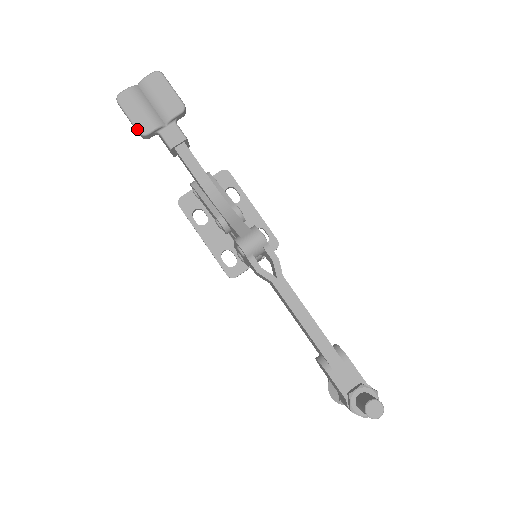
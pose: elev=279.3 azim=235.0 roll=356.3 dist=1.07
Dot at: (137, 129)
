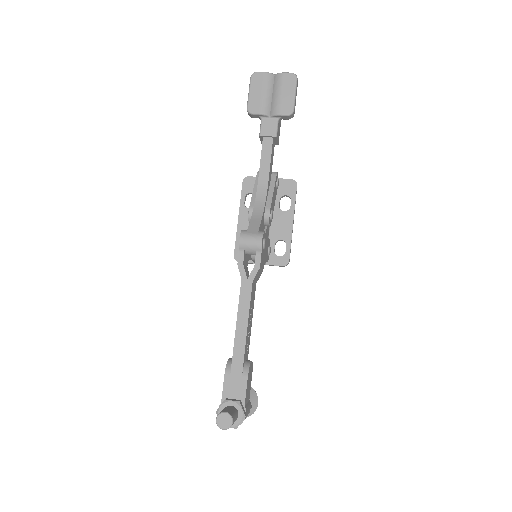
Dot at: (248, 105)
